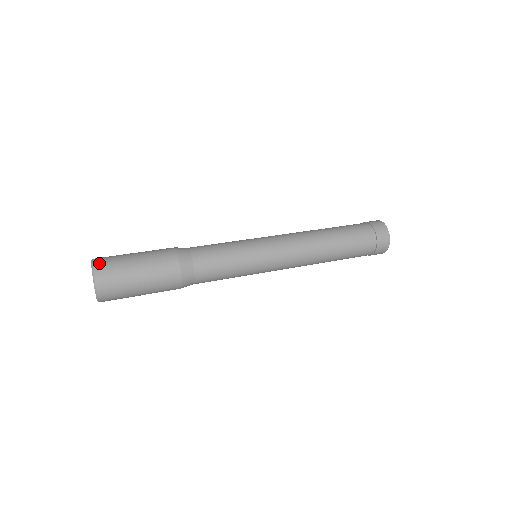
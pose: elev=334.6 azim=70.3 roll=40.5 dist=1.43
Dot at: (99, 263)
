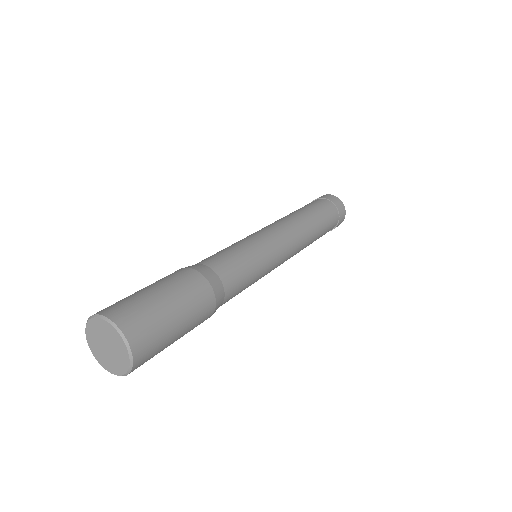
Dot at: (117, 314)
